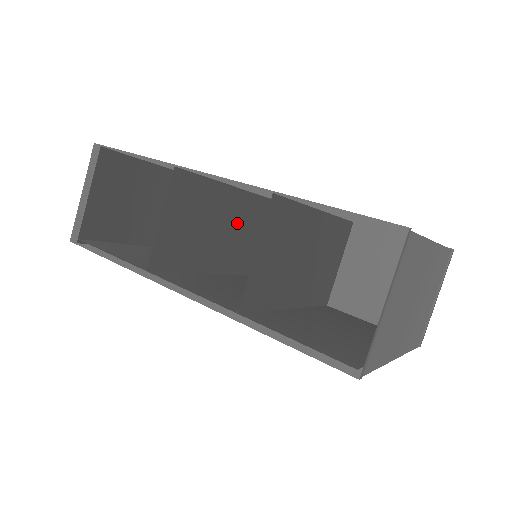
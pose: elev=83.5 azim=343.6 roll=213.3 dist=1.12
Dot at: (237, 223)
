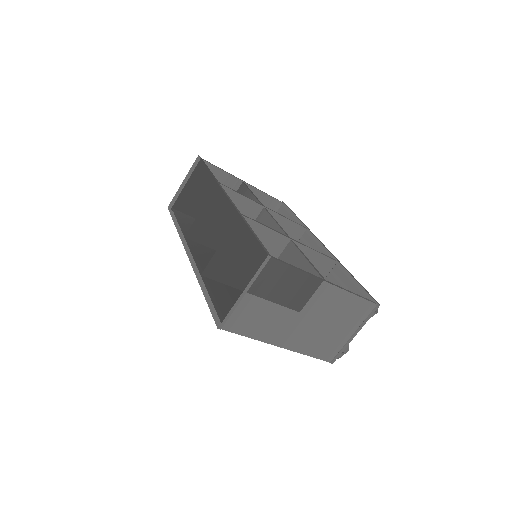
Dot at: (220, 225)
